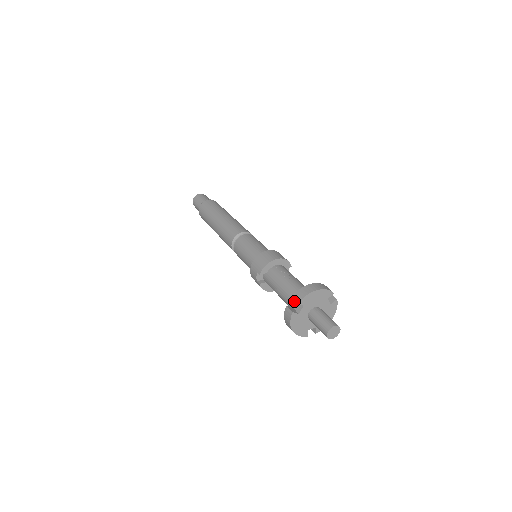
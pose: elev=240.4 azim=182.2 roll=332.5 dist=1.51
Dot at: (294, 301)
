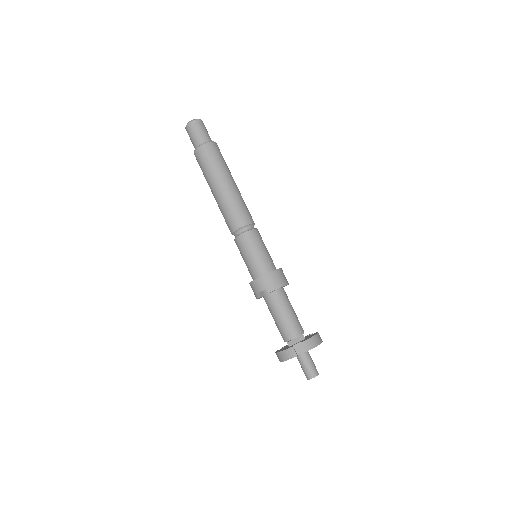
Dot at: (293, 337)
